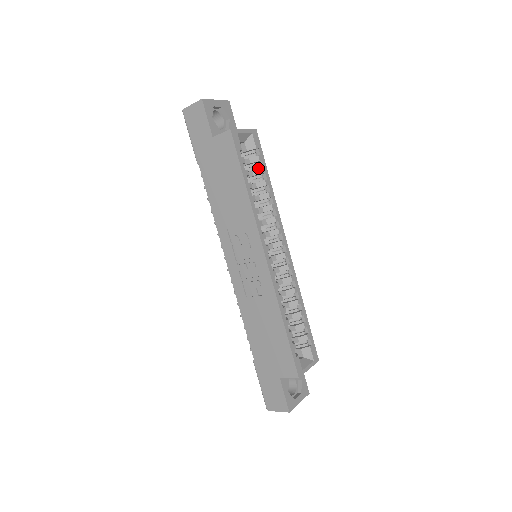
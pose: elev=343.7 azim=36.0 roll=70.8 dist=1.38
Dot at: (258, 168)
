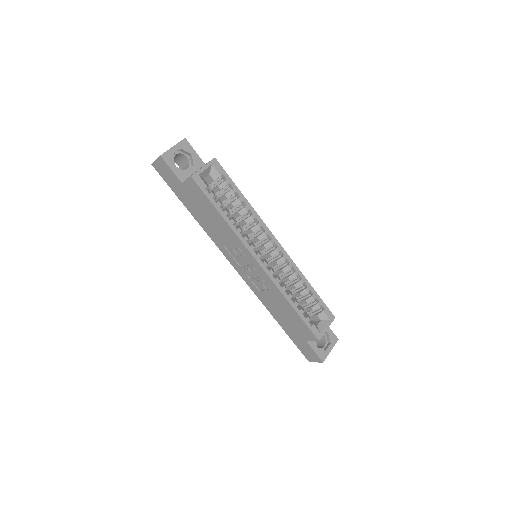
Dot at: (229, 190)
